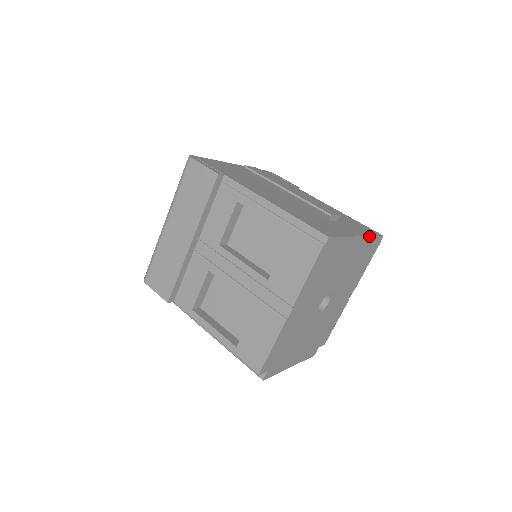
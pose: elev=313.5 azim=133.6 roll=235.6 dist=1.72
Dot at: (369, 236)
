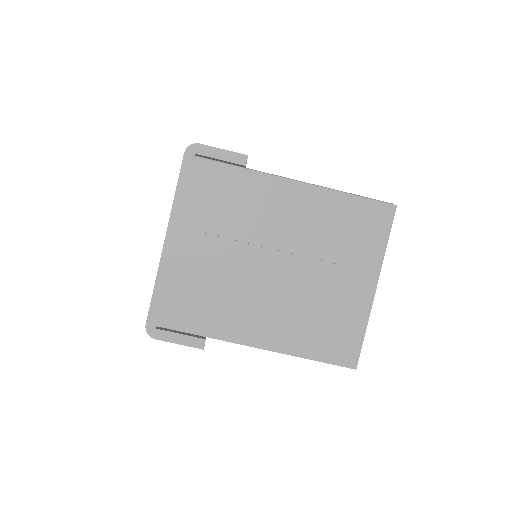
Dot at: (383, 257)
